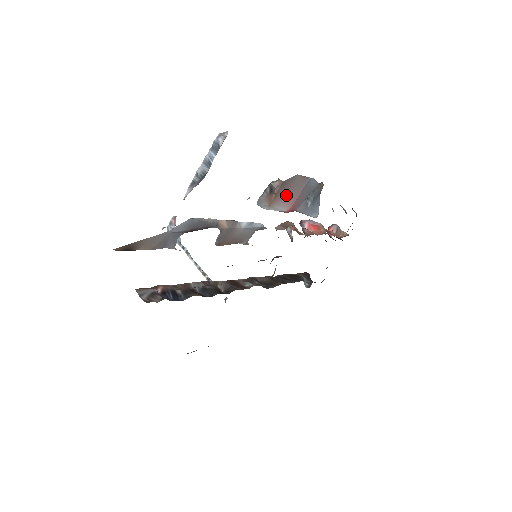
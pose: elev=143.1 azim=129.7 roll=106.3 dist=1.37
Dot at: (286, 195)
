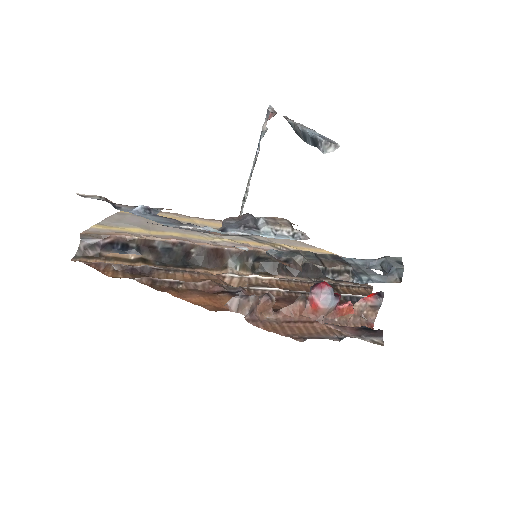
Dot at: occluded
